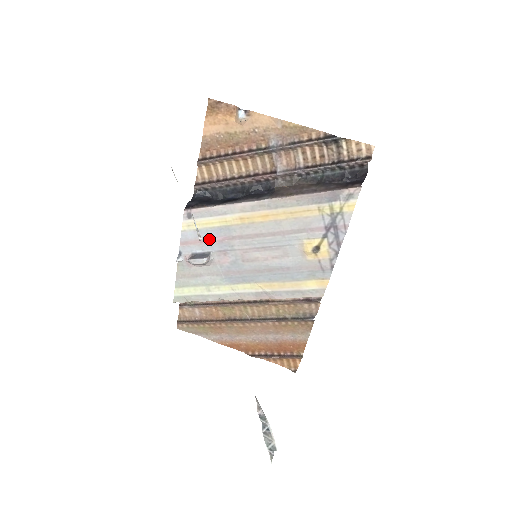
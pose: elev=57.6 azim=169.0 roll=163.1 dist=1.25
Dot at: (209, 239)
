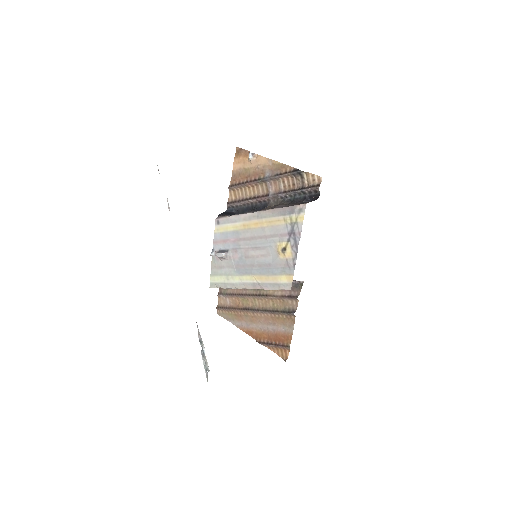
Dot at: (228, 240)
